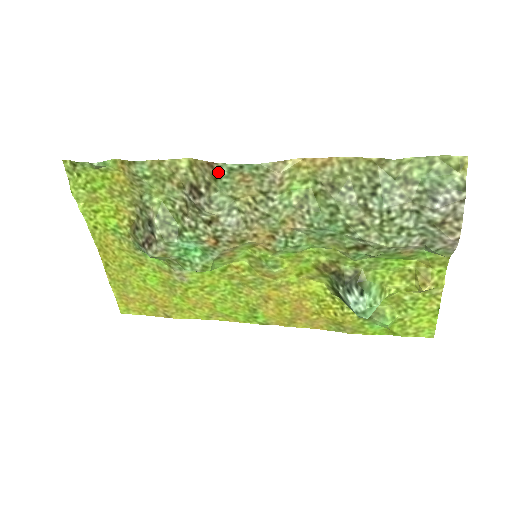
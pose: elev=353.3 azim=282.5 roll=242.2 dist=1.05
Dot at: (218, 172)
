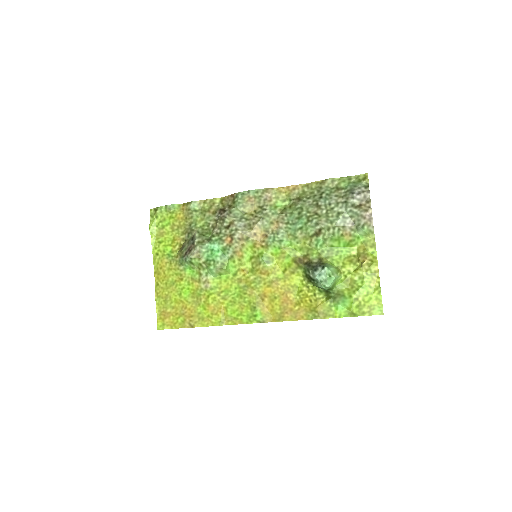
Dot at: (236, 198)
